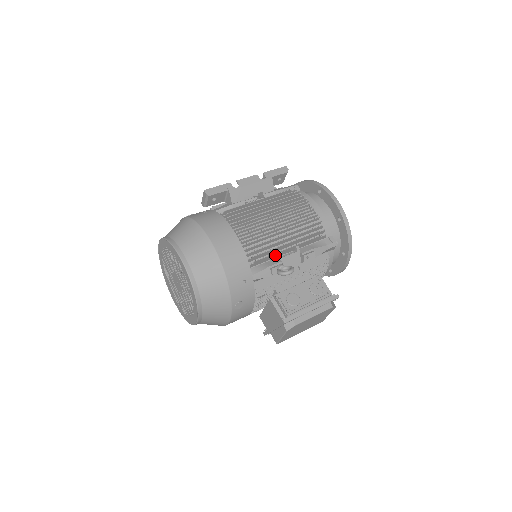
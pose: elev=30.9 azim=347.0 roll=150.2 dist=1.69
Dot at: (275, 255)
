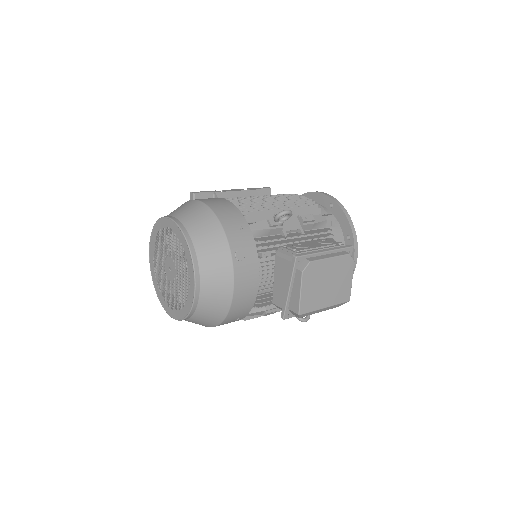
Dot at: (270, 214)
